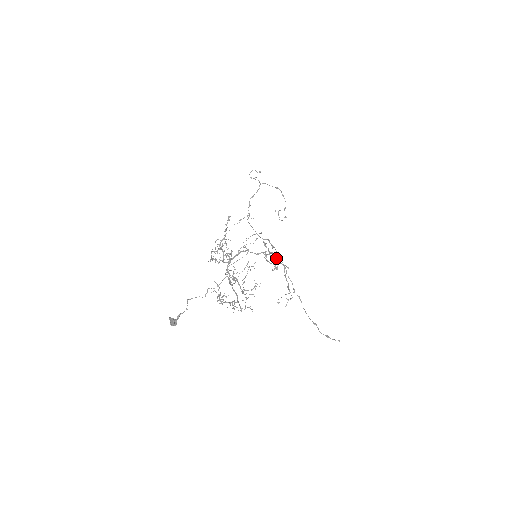
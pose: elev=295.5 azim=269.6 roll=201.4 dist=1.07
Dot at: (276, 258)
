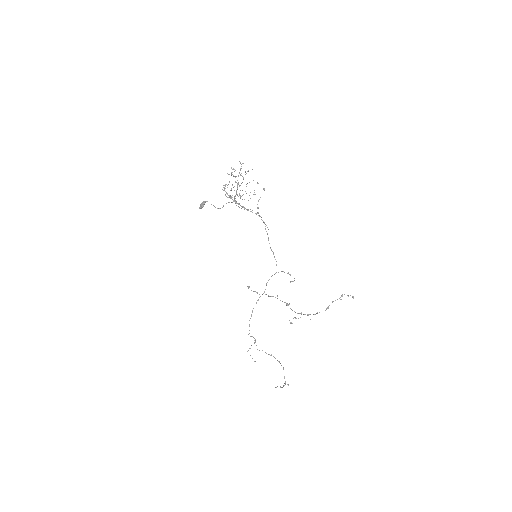
Dot at: occluded
